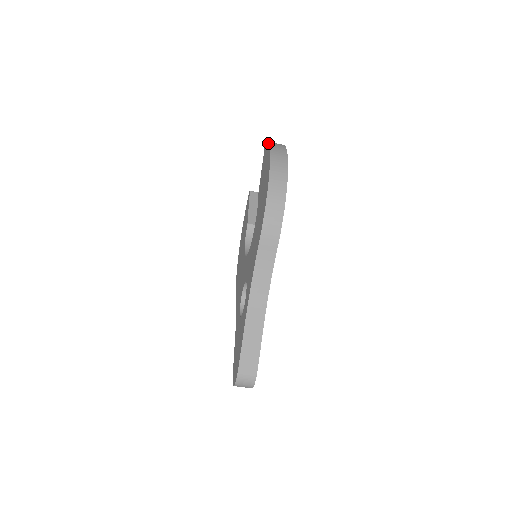
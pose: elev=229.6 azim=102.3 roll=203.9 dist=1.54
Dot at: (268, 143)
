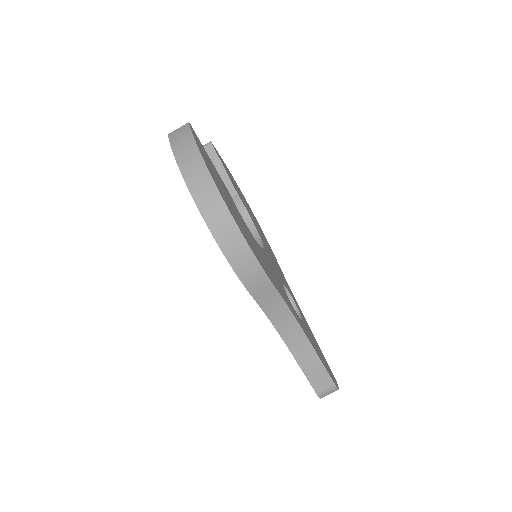
Dot at: occluded
